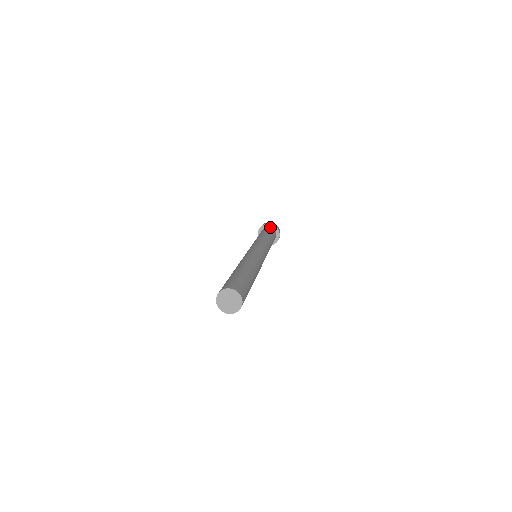
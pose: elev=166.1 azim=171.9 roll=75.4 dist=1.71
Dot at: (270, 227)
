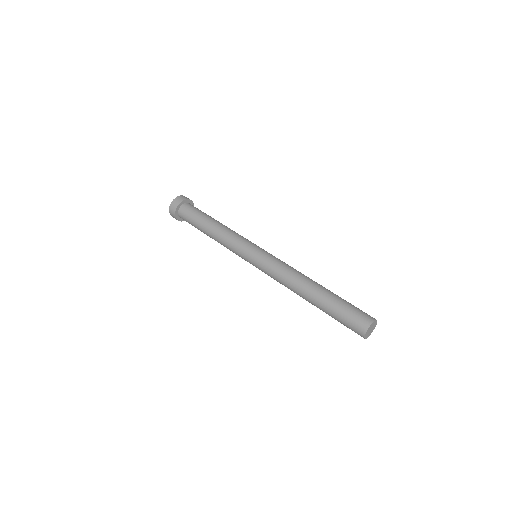
Dot at: (190, 203)
